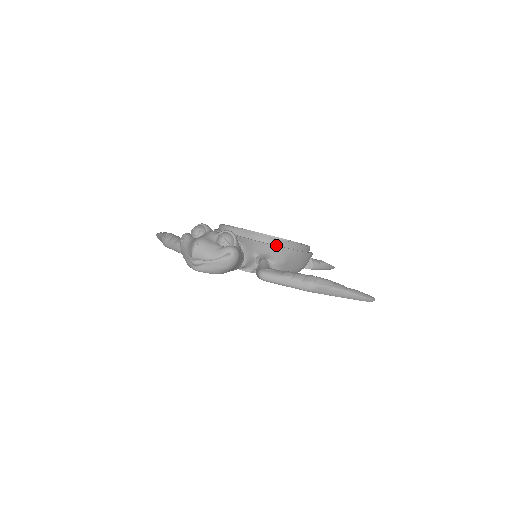
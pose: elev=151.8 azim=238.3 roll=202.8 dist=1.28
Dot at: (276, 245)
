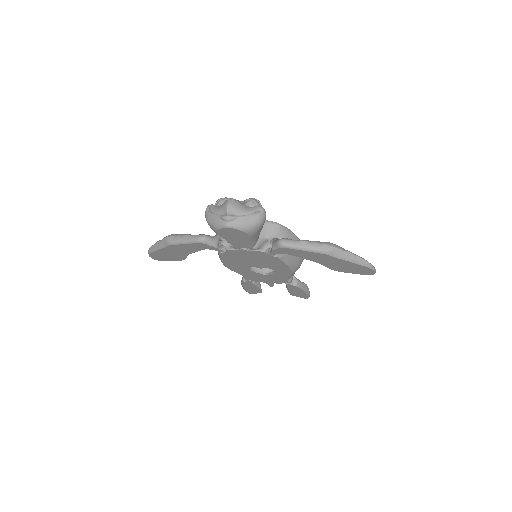
Dot at: (283, 231)
